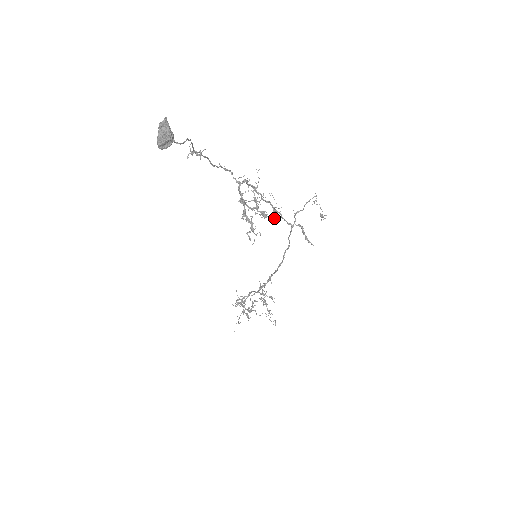
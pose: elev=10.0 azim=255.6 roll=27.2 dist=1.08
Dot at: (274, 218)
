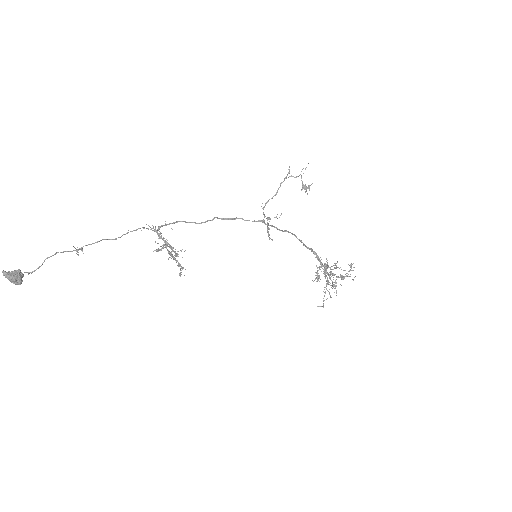
Dot at: occluded
